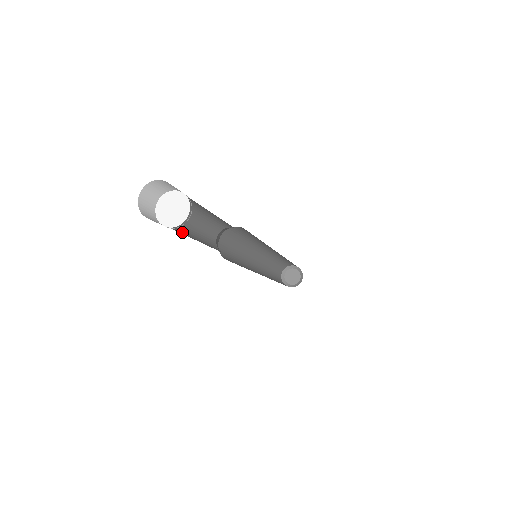
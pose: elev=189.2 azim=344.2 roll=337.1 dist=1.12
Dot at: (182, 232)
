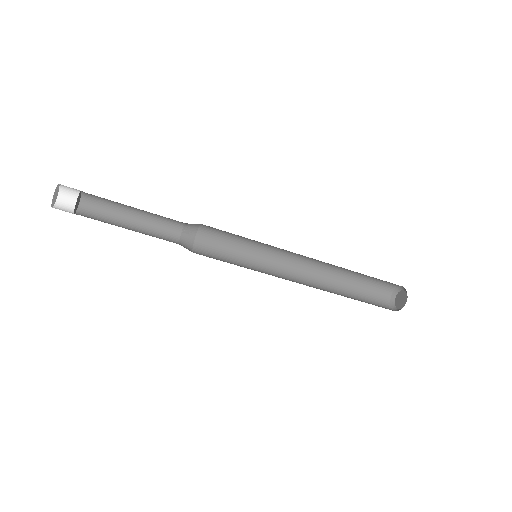
Dot at: occluded
